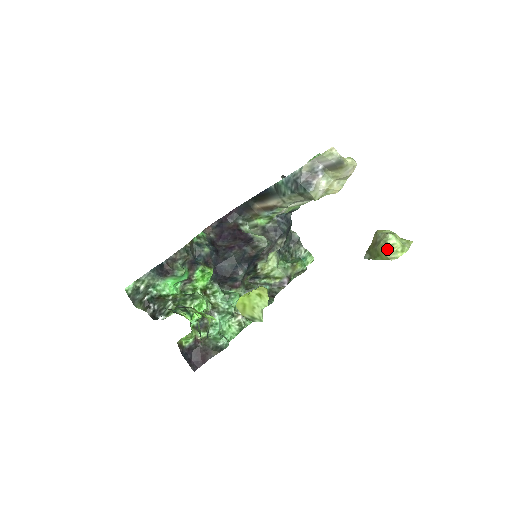
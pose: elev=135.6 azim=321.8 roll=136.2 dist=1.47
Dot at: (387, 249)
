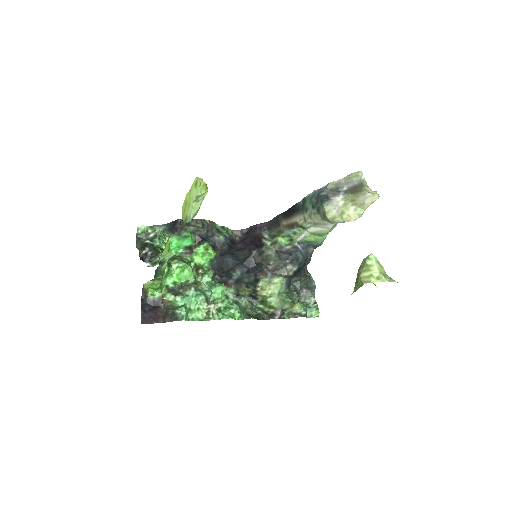
Dot at: (364, 270)
